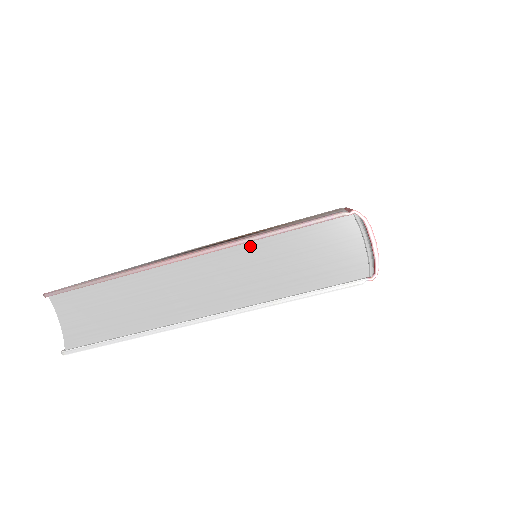
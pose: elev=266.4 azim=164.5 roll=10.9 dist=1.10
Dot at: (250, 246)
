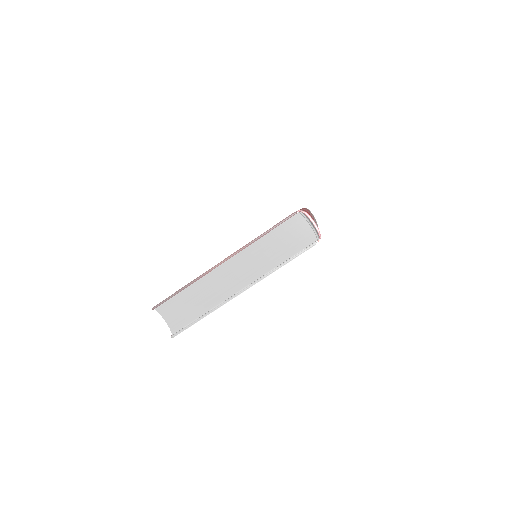
Dot at: (254, 245)
